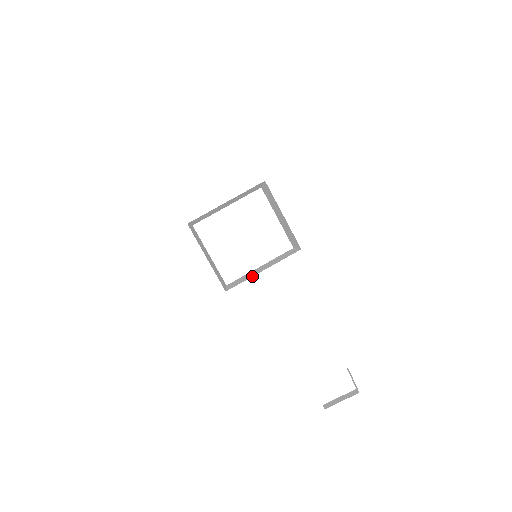
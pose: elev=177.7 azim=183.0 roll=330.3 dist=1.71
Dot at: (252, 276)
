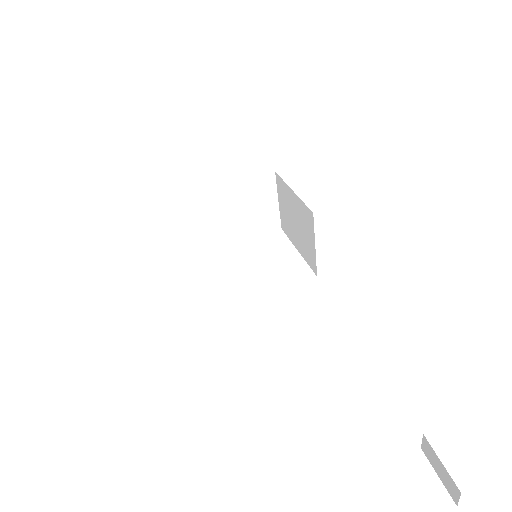
Dot at: occluded
